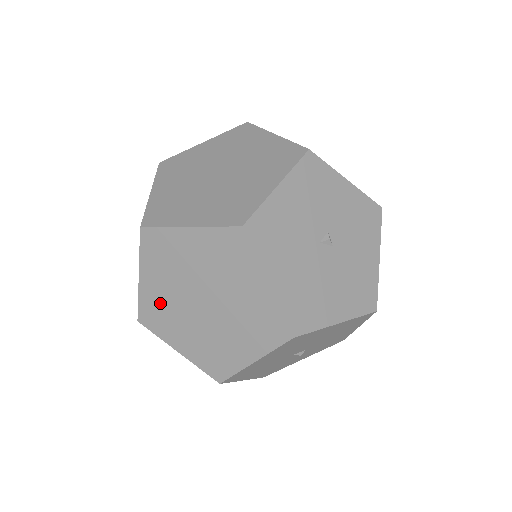
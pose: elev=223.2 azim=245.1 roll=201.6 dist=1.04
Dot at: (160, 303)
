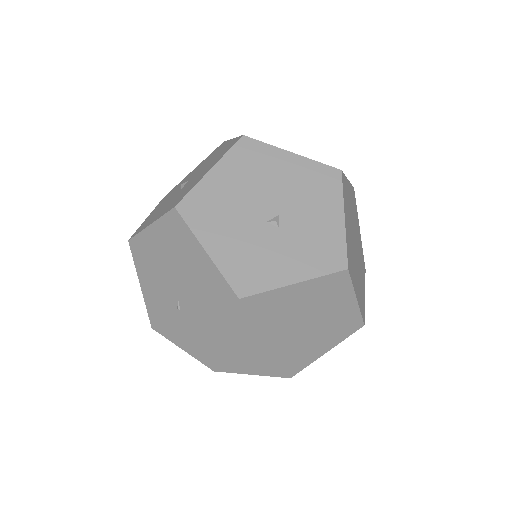
Dot at: occluded
